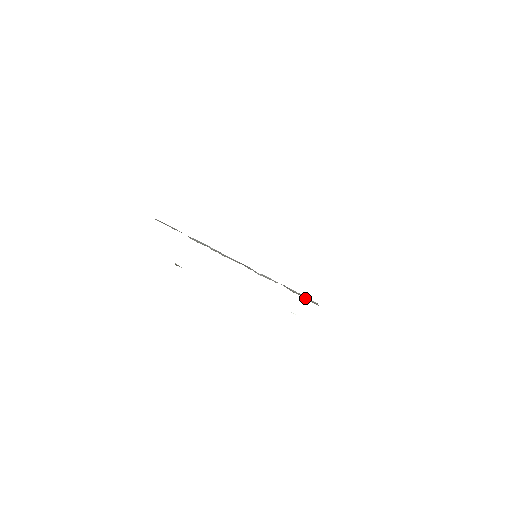
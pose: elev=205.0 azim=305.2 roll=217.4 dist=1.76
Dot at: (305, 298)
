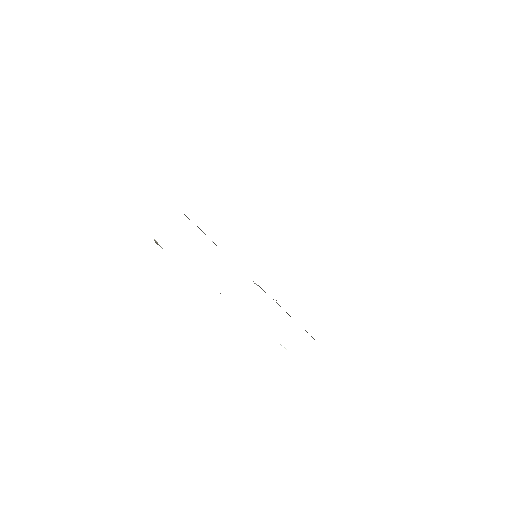
Dot at: occluded
